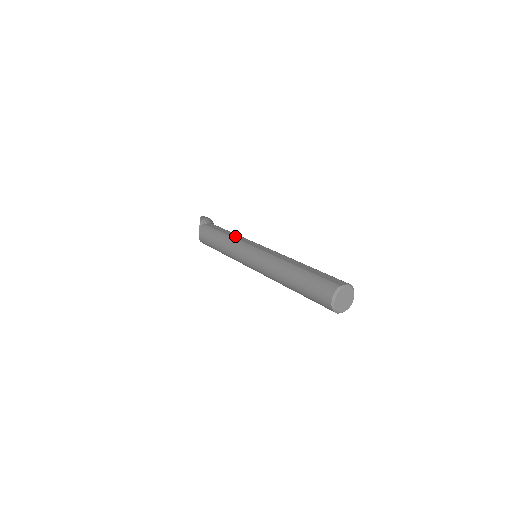
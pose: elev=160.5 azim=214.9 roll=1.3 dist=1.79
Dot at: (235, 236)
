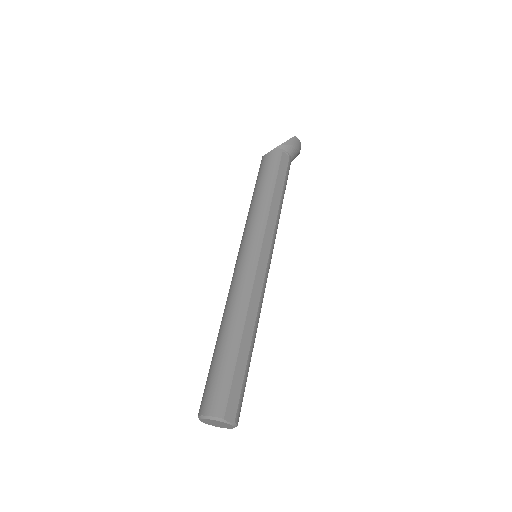
Dot at: (273, 211)
